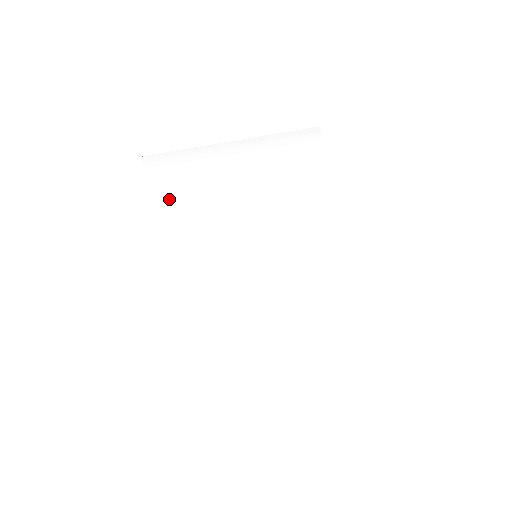
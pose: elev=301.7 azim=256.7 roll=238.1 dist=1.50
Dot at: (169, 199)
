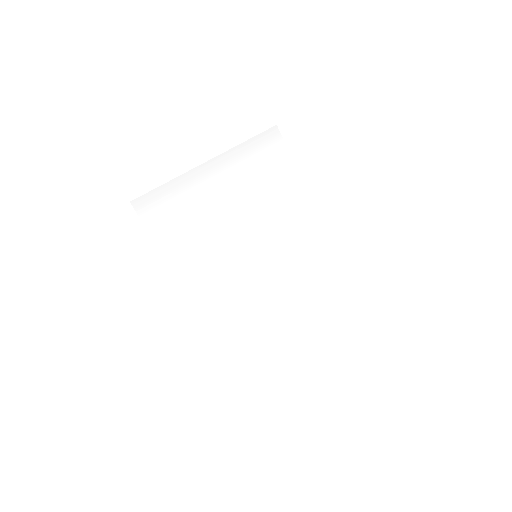
Dot at: (167, 232)
